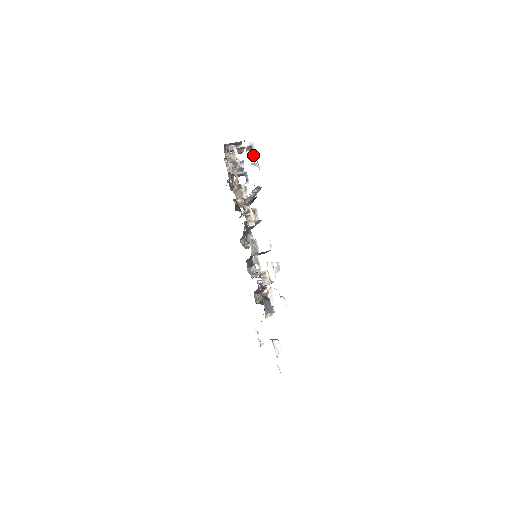
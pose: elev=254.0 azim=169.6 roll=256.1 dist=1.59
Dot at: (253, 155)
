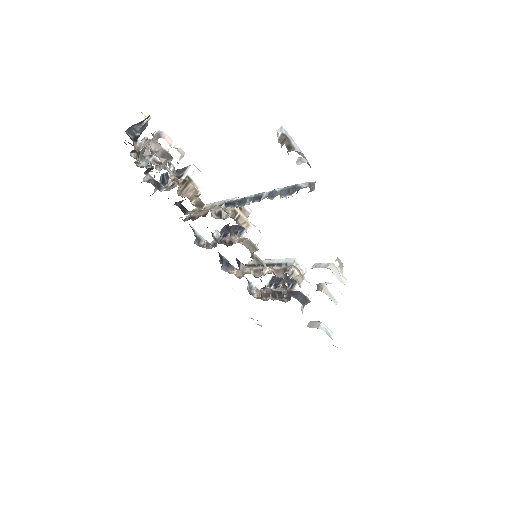
Dot at: (293, 148)
